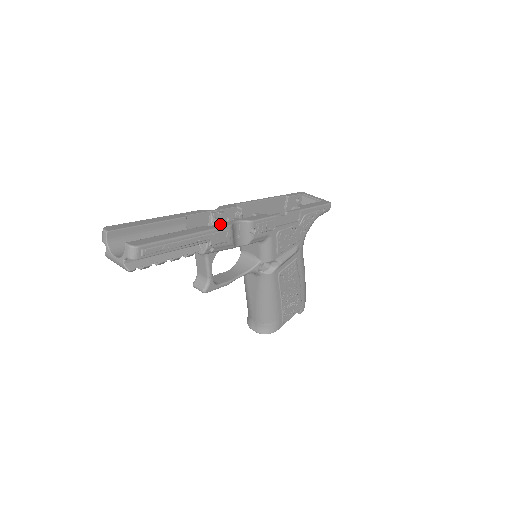
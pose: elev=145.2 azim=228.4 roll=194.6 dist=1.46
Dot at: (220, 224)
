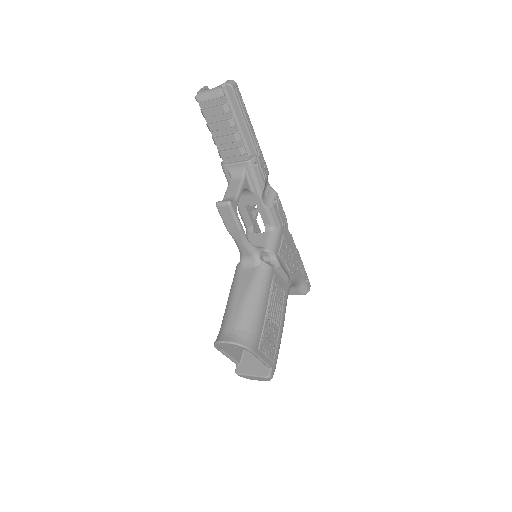
Dot at: occluded
